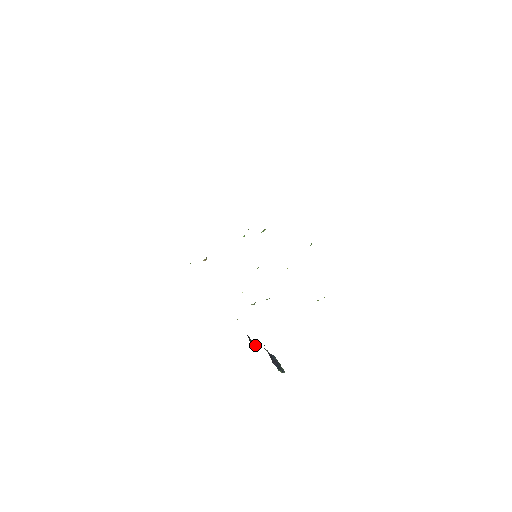
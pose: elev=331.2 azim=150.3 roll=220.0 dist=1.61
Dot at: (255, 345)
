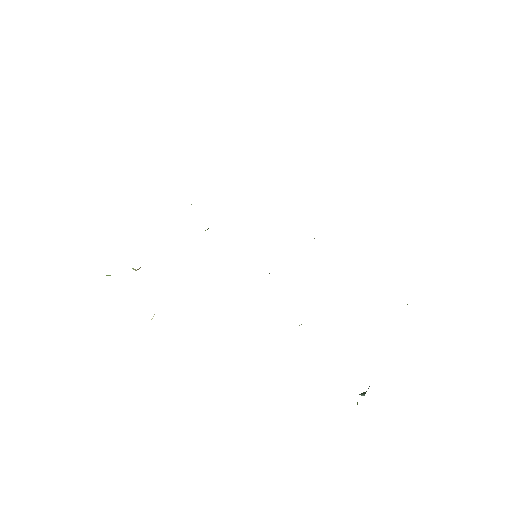
Dot at: occluded
